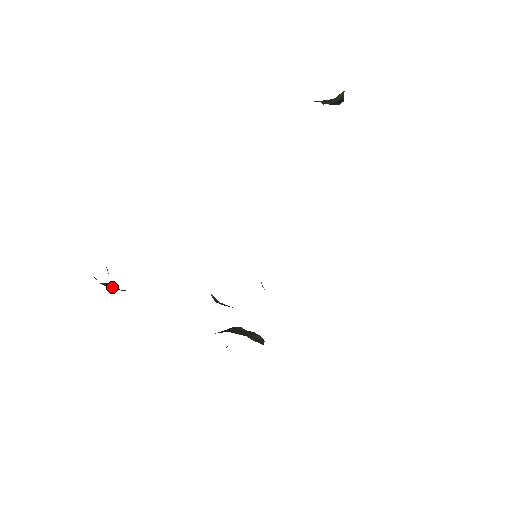
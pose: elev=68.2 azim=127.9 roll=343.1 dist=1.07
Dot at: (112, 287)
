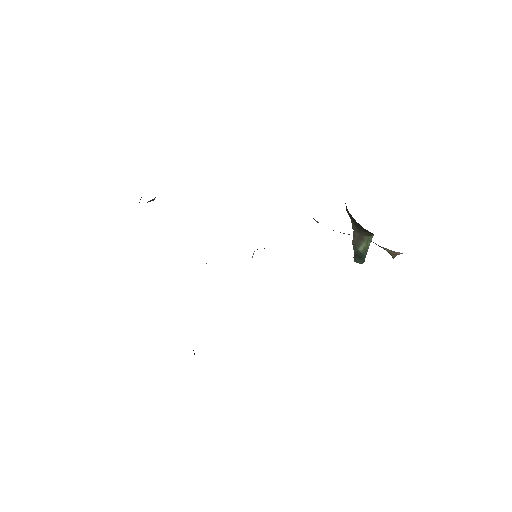
Dot at: occluded
